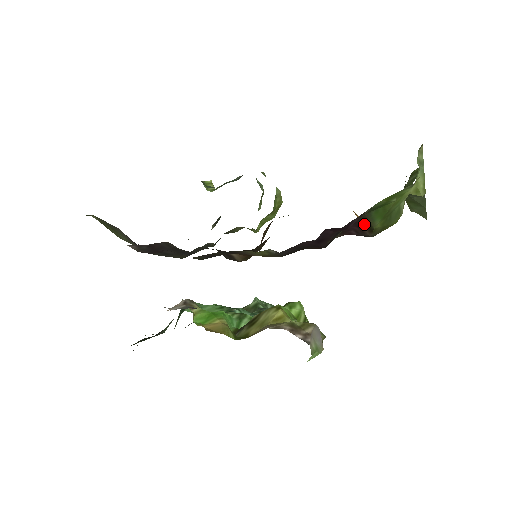
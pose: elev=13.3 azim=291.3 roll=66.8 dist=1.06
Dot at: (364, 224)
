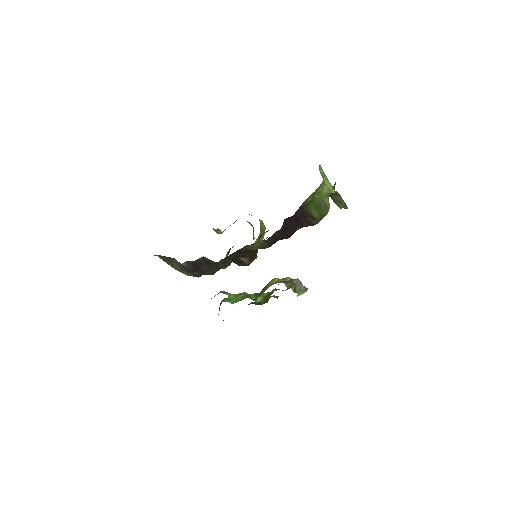
Dot at: (307, 215)
